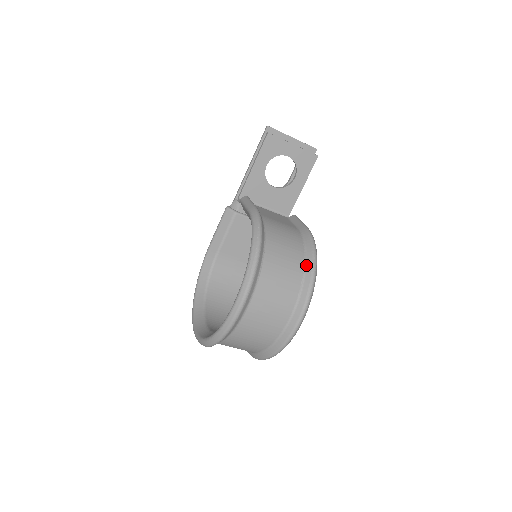
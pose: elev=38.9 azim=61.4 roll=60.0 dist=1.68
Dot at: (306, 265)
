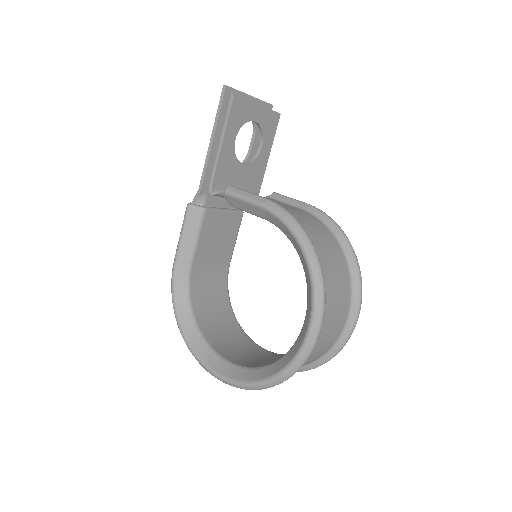
Dot at: (344, 251)
